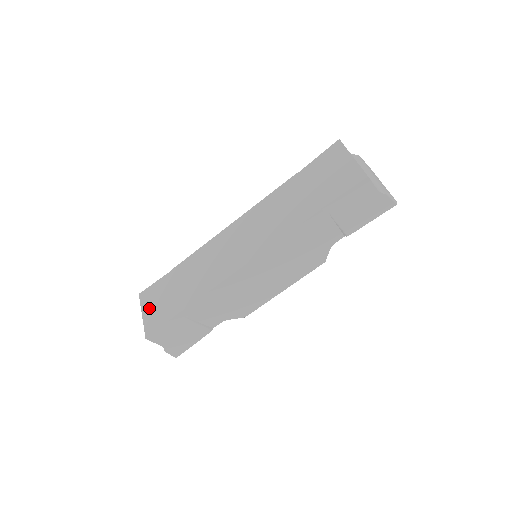
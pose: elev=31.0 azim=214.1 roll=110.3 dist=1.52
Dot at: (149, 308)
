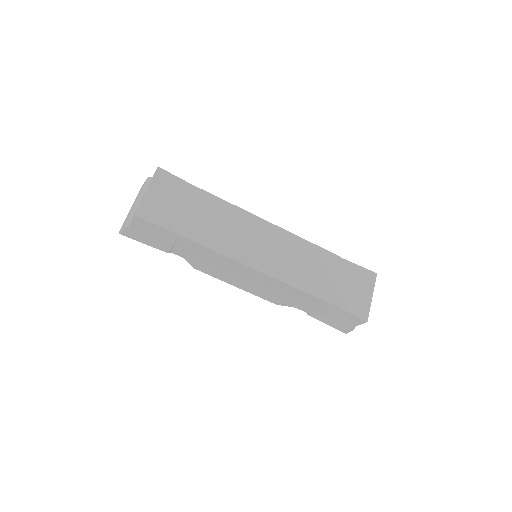
Dot at: (158, 193)
